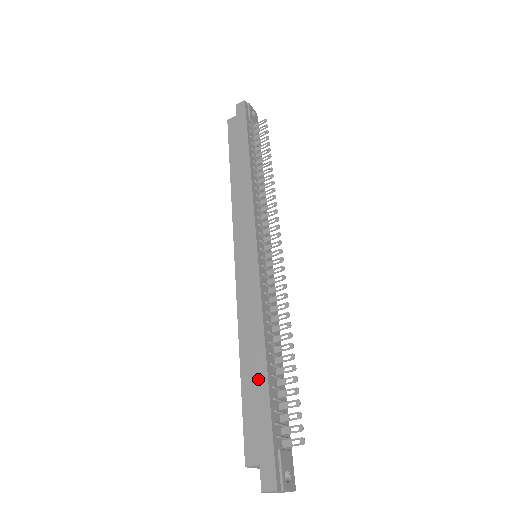
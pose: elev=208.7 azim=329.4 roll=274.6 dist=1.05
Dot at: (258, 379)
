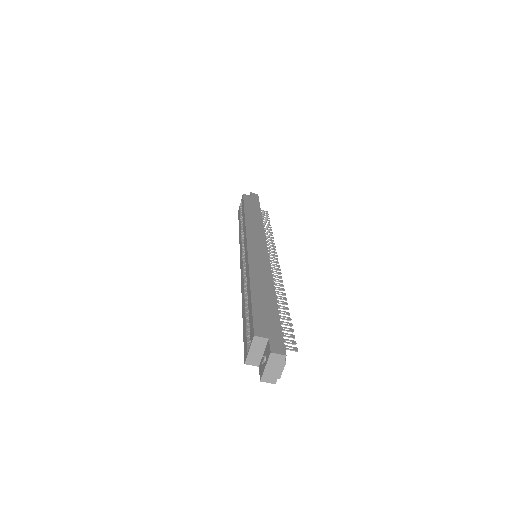
Dot at: (268, 299)
